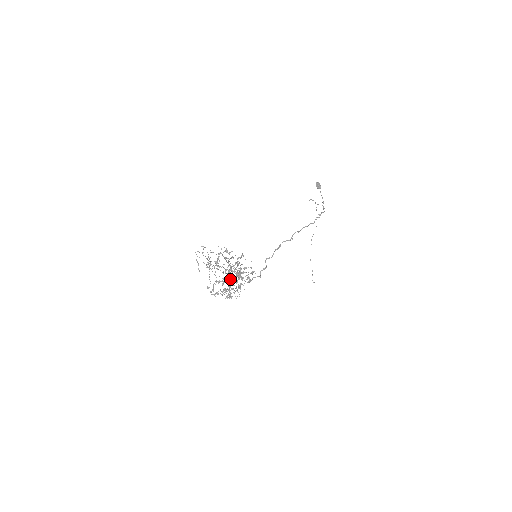
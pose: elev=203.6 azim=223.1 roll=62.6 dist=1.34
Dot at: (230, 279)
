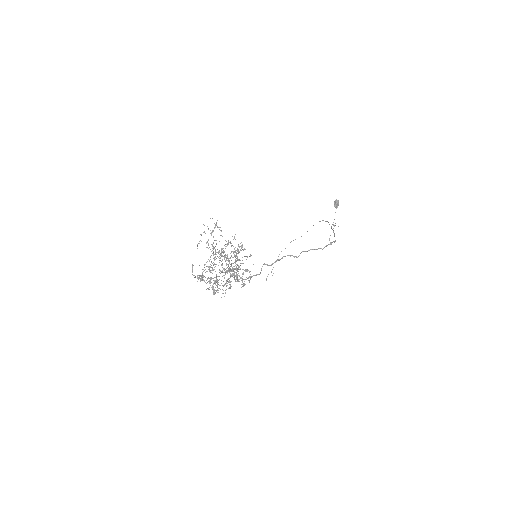
Dot at: (223, 272)
